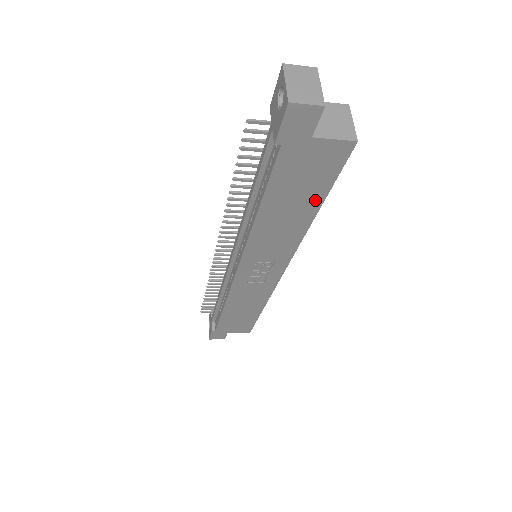
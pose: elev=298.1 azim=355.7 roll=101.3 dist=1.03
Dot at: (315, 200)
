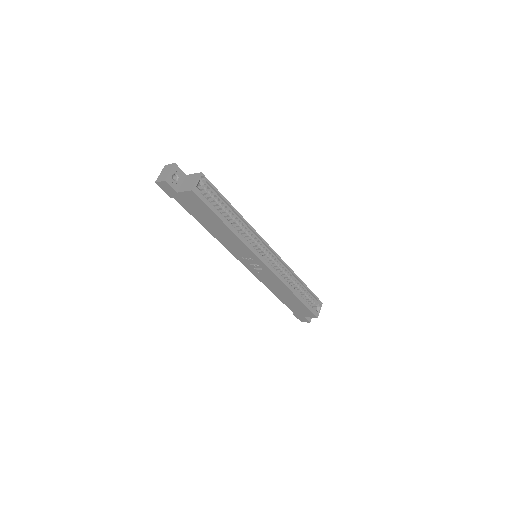
Dot at: (217, 219)
